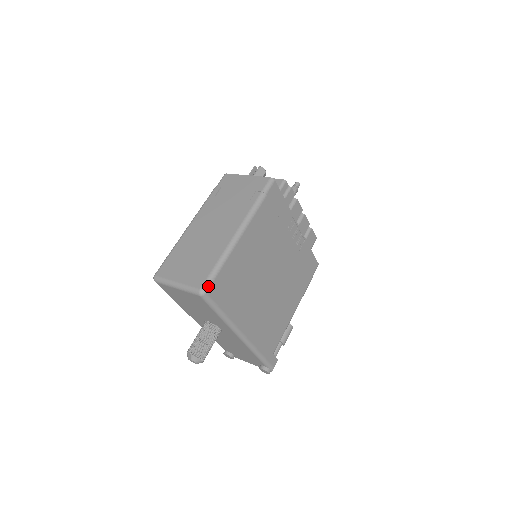
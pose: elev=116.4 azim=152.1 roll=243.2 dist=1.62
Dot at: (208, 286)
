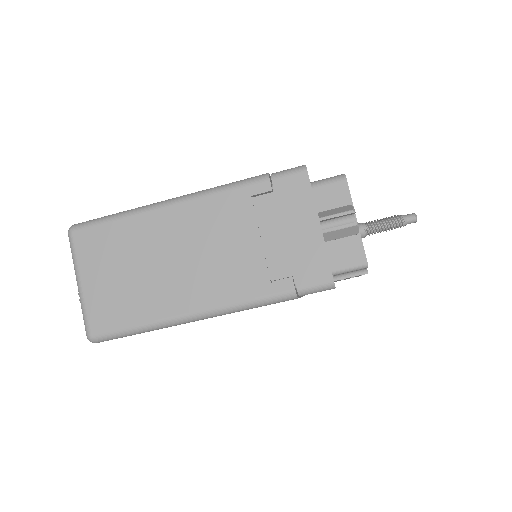
Dot at: (104, 340)
